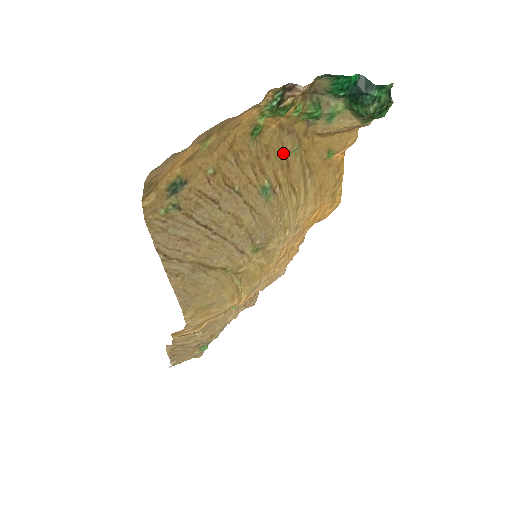
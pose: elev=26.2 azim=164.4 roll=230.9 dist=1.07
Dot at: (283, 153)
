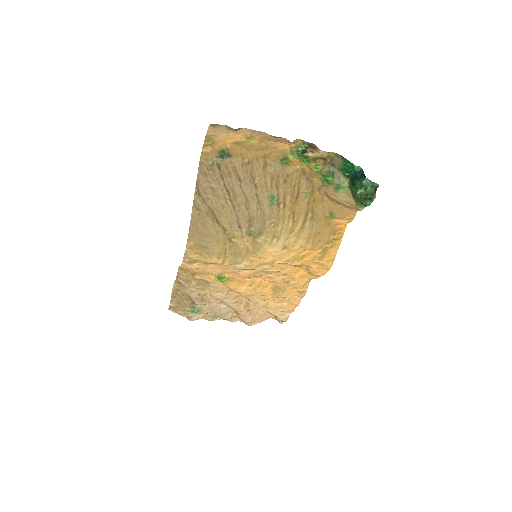
Dot at: (297, 188)
